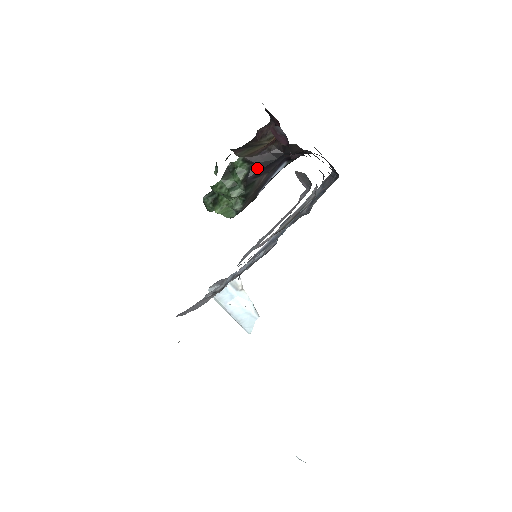
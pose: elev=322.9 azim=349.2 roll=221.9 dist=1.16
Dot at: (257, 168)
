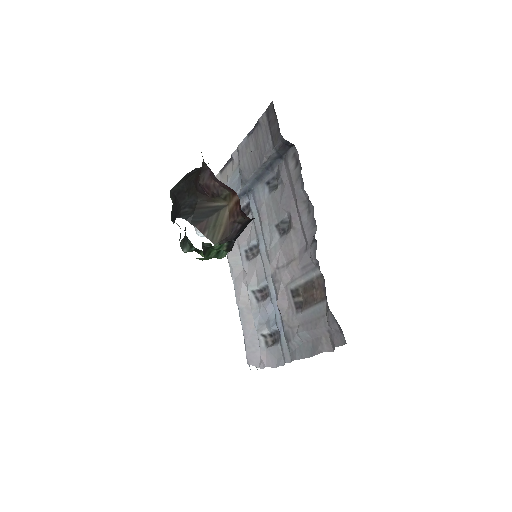
Dot at: (236, 238)
